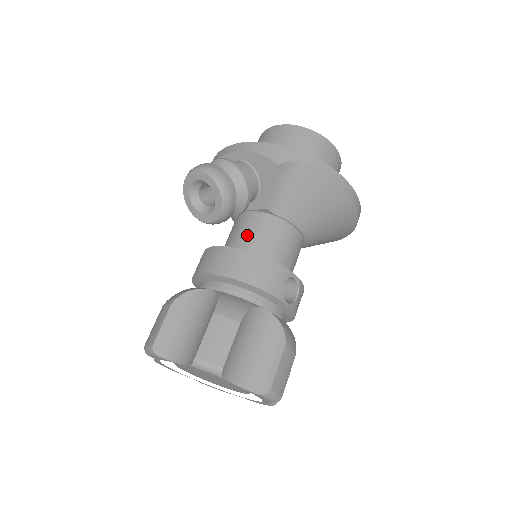
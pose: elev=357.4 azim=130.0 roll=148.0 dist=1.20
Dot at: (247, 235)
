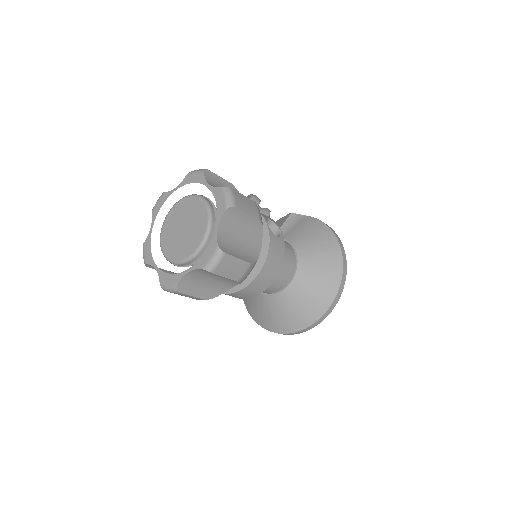
Dot at: occluded
